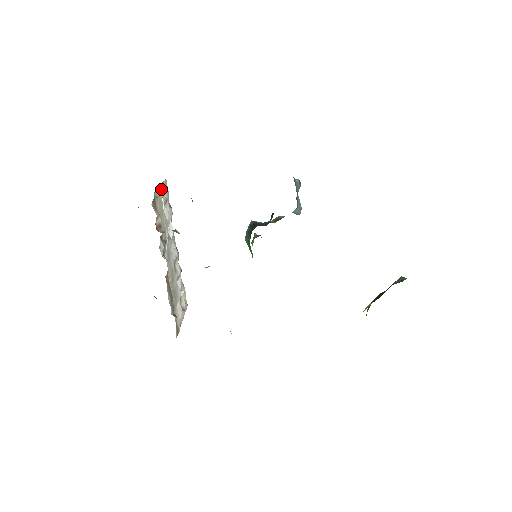
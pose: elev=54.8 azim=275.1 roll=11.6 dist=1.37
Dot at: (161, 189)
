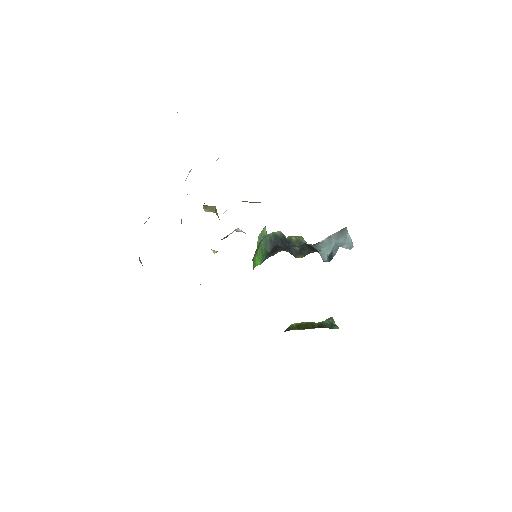
Dot at: occluded
